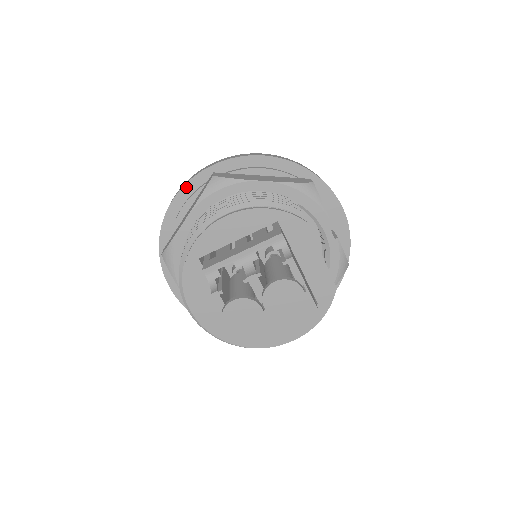
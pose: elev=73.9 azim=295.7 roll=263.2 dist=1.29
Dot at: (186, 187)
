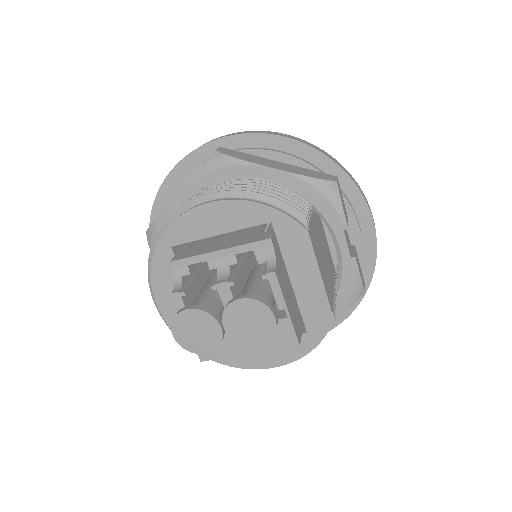
Dot at: (188, 158)
